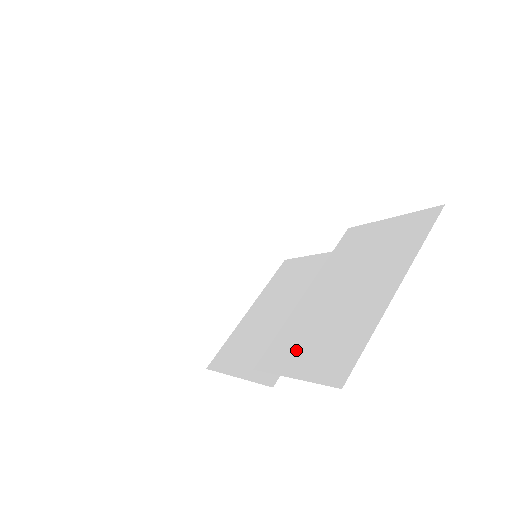
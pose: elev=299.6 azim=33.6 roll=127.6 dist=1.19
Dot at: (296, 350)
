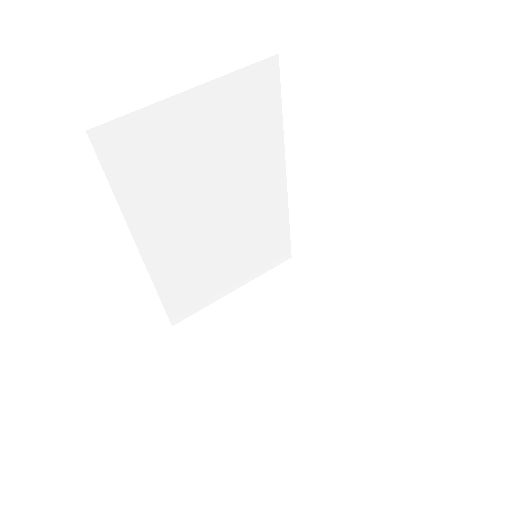
Dot at: occluded
